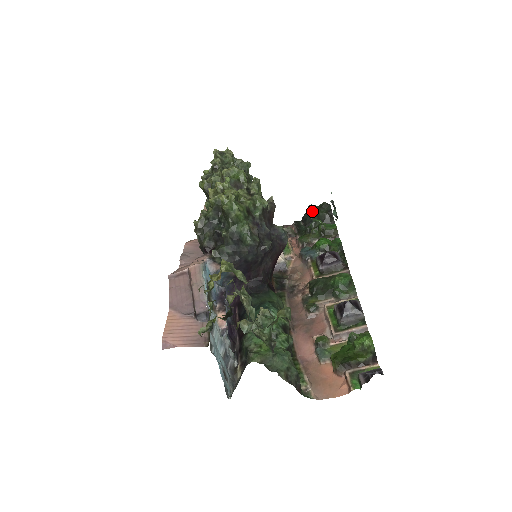
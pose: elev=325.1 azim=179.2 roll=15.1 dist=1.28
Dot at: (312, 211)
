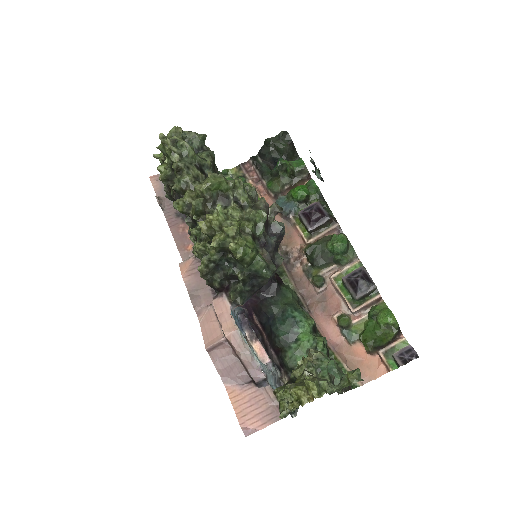
Dot at: (270, 145)
